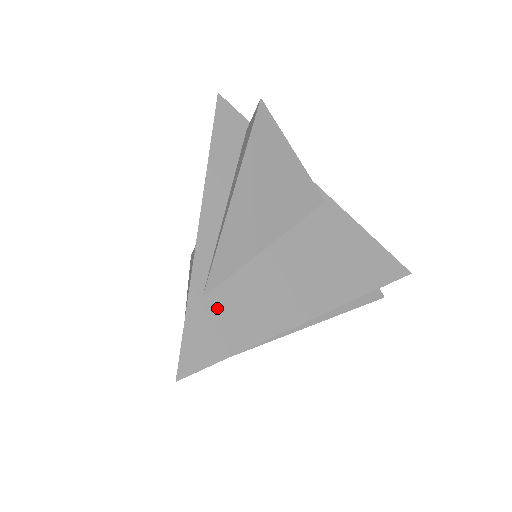
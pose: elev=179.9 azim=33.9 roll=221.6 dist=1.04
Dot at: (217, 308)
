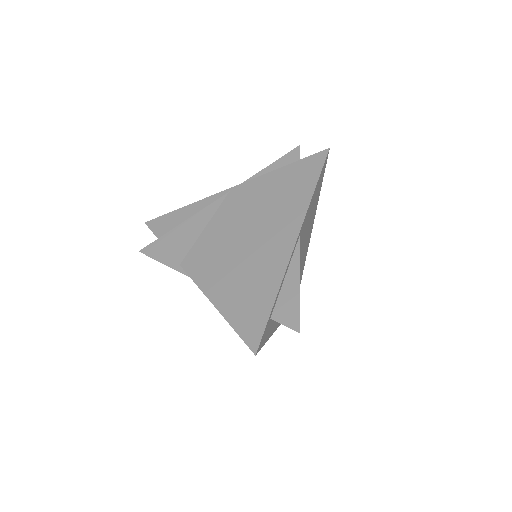
Dot at: occluded
